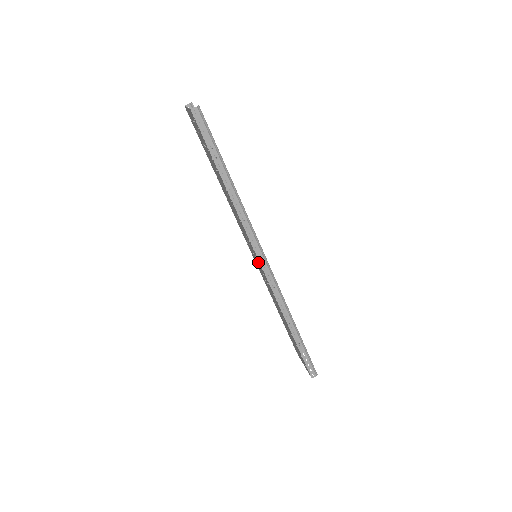
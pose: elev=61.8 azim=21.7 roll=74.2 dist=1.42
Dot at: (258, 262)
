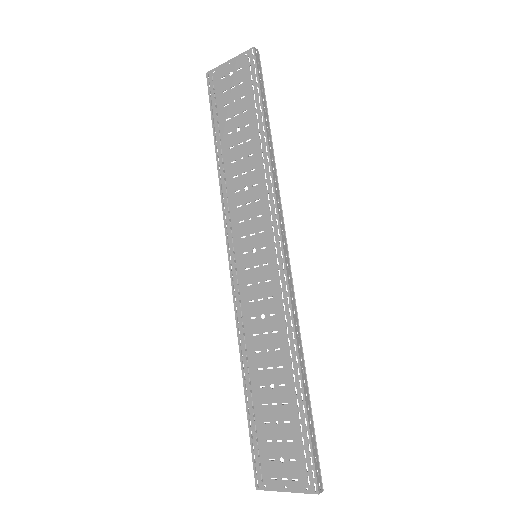
Dot at: (269, 254)
